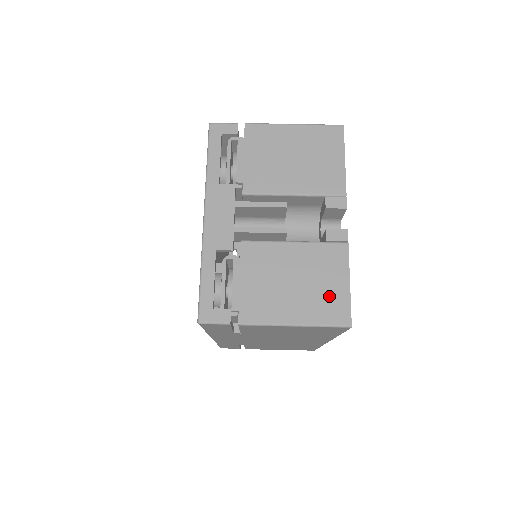
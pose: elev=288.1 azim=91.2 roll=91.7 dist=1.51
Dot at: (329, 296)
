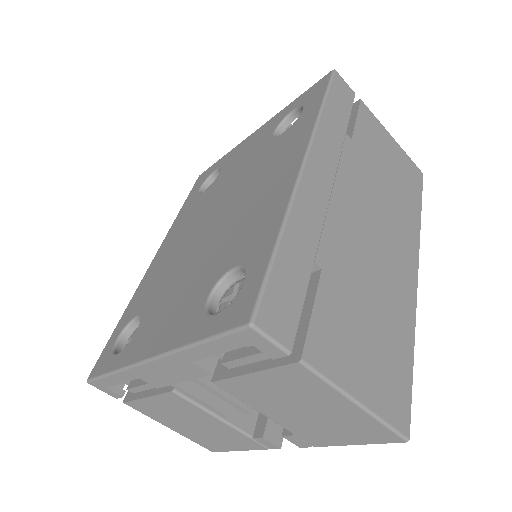
Dot at: (214, 442)
